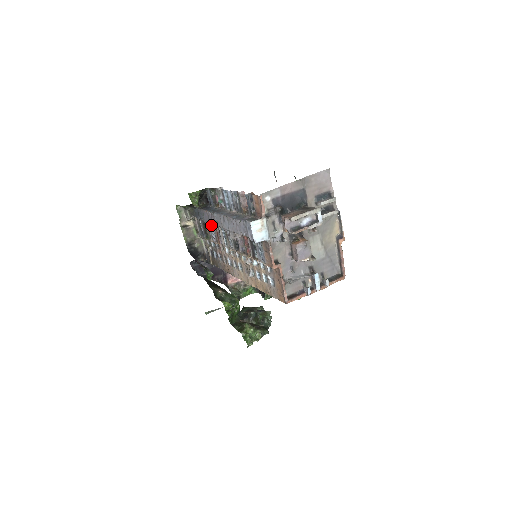
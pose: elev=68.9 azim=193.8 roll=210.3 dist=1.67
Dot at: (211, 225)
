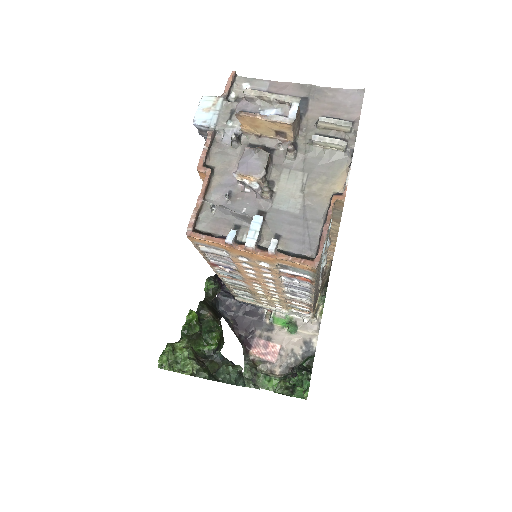
Dot at: occluded
